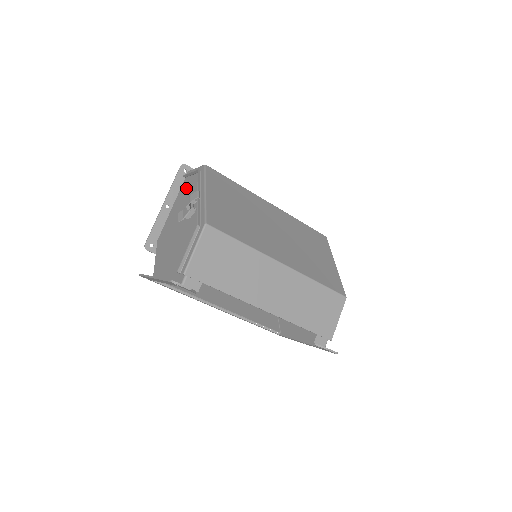
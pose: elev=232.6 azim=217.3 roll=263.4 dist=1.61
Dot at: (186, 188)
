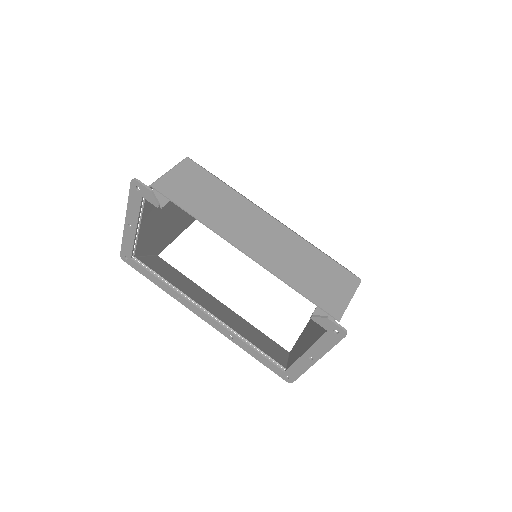
Dot at: occluded
